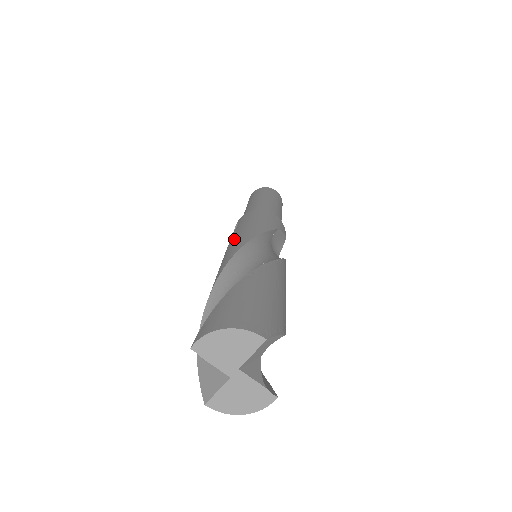
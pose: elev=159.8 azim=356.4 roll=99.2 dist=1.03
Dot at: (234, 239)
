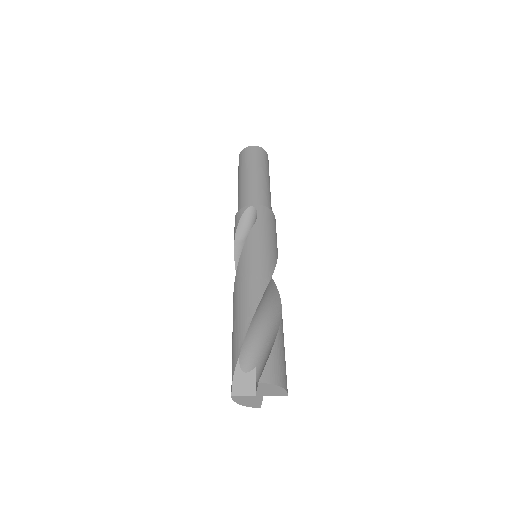
Dot at: (262, 250)
